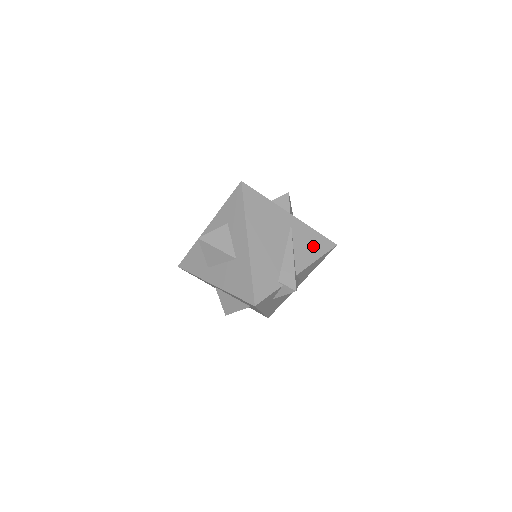
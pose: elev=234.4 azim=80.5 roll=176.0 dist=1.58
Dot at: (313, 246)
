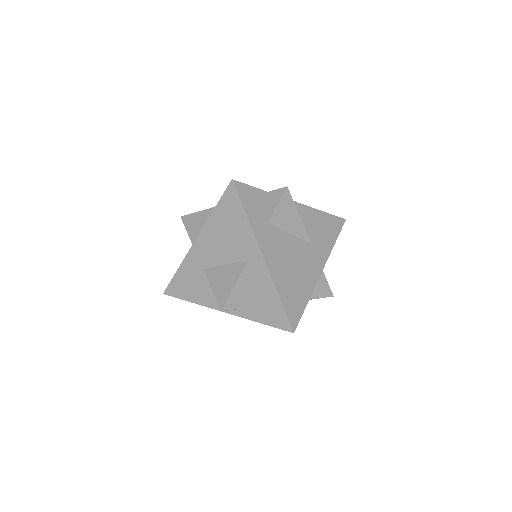
Dot at: occluded
